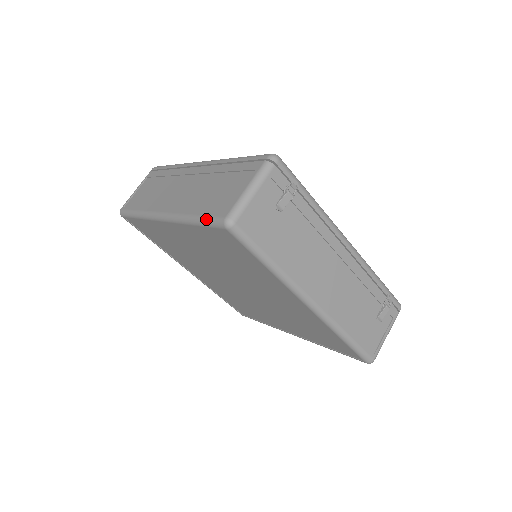
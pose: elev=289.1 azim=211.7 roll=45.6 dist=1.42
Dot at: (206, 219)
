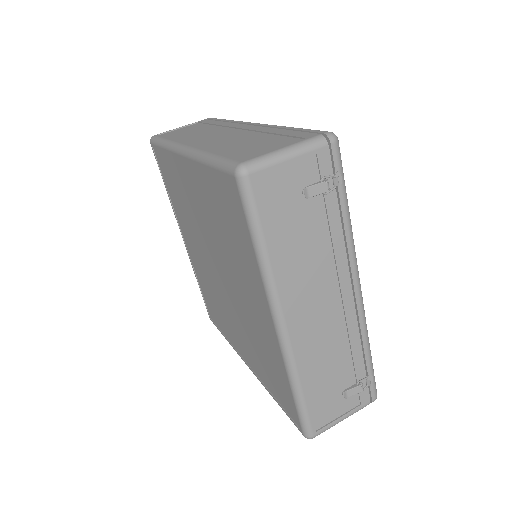
Dot at: (222, 159)
